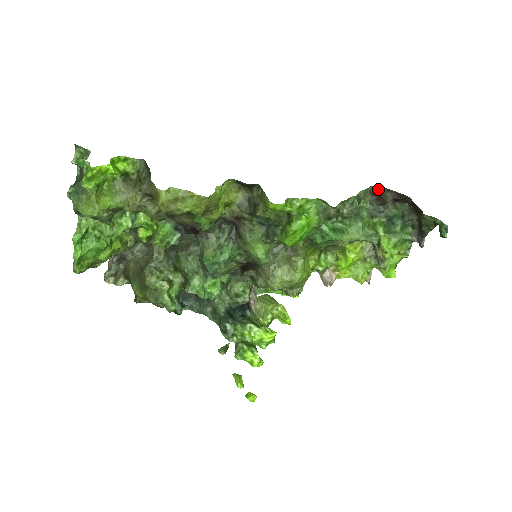
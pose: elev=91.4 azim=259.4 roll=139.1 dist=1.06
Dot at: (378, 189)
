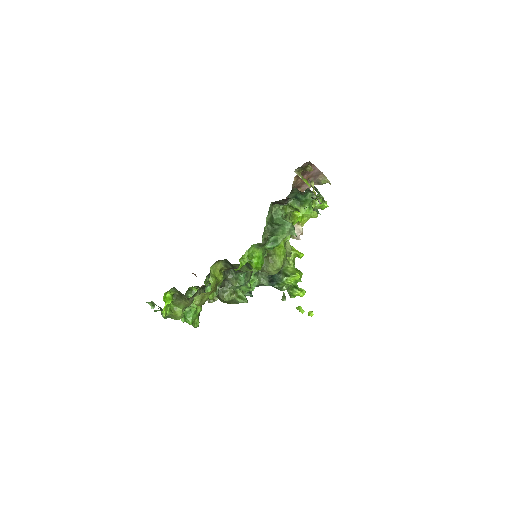
Dot at: (274, 202)
